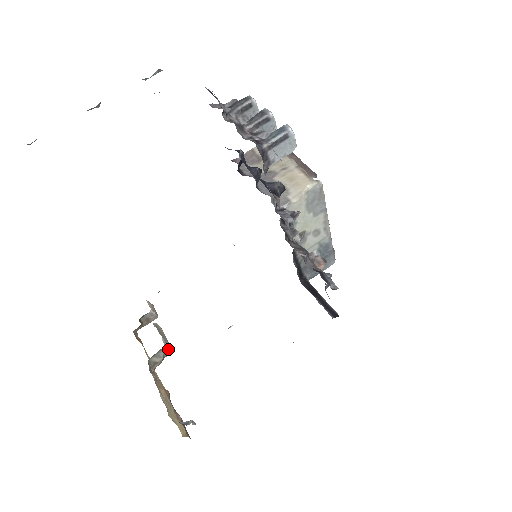
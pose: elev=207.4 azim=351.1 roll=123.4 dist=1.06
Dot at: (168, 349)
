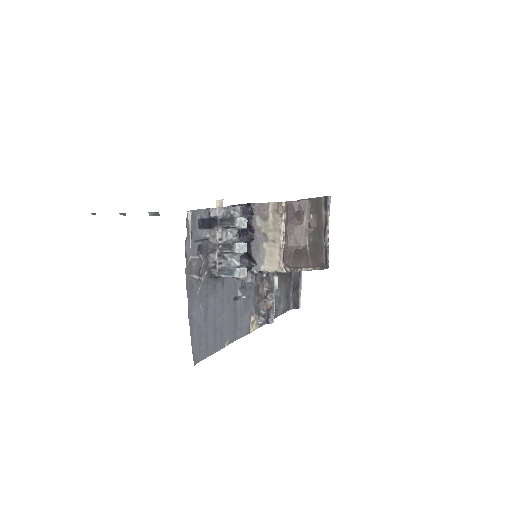
Dot at: occluded
